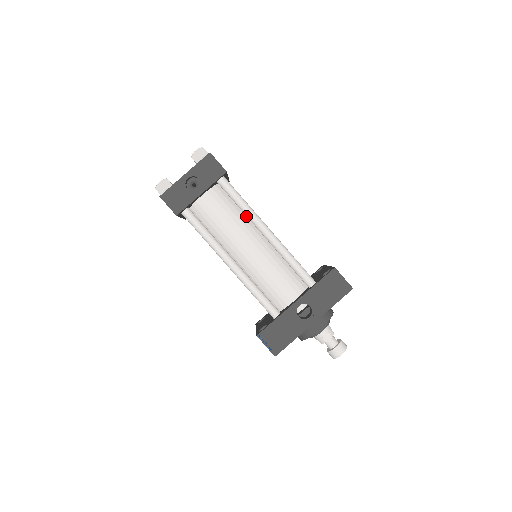
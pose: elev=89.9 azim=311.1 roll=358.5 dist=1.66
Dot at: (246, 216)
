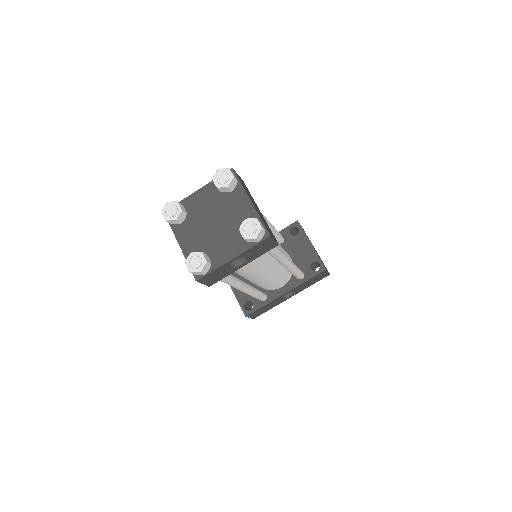
Dot at: occluded
